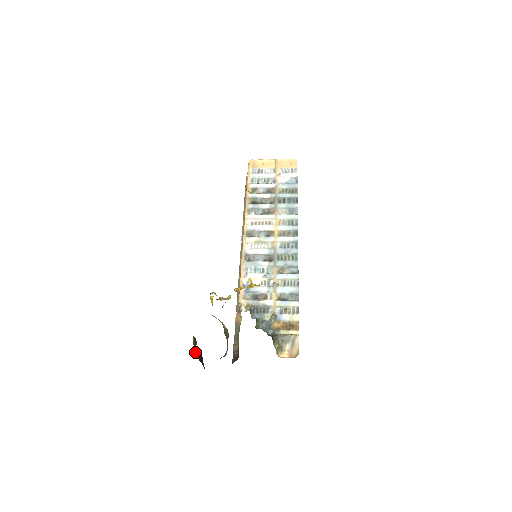
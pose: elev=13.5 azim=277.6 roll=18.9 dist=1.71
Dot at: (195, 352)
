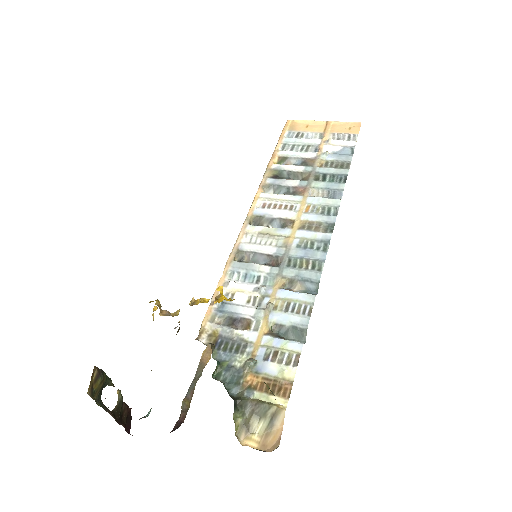
Dot at: (97, 399)
